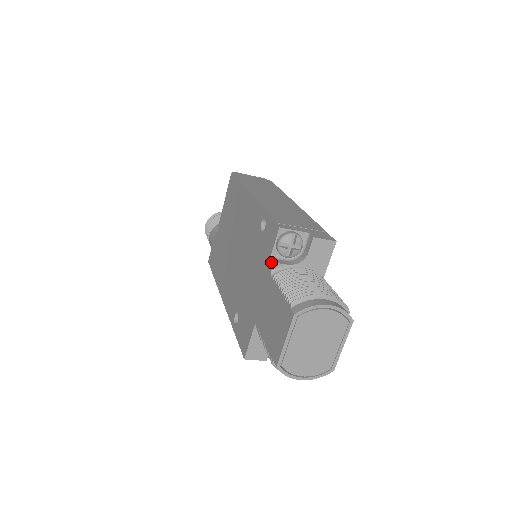
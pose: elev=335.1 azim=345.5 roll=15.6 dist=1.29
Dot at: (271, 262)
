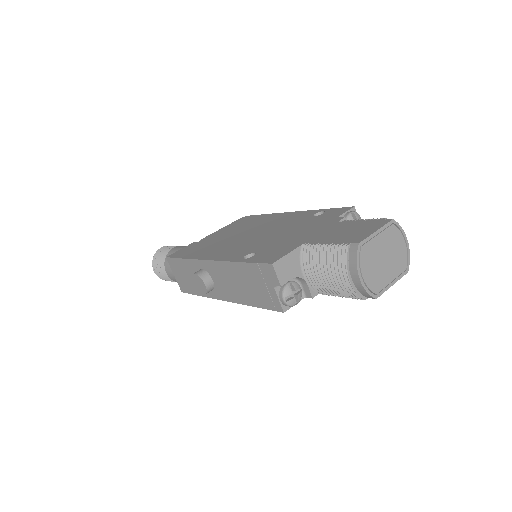
Dot at: (340, 217)
